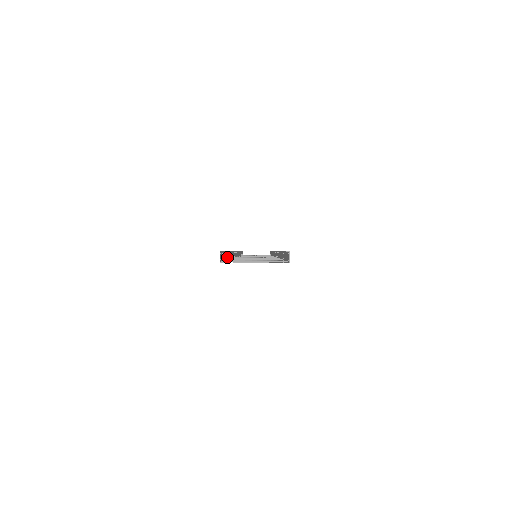
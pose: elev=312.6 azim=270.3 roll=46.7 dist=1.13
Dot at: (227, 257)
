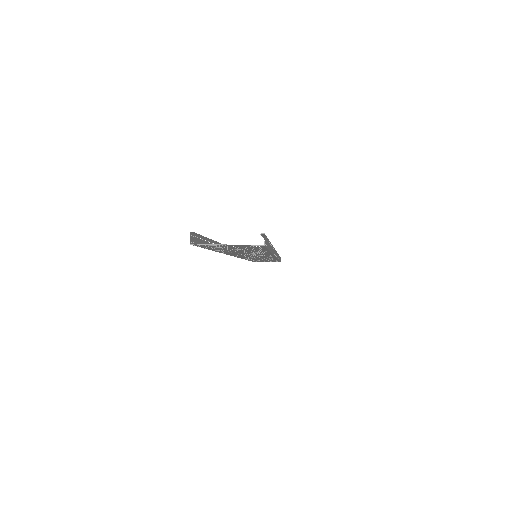
Dot at: occluded
